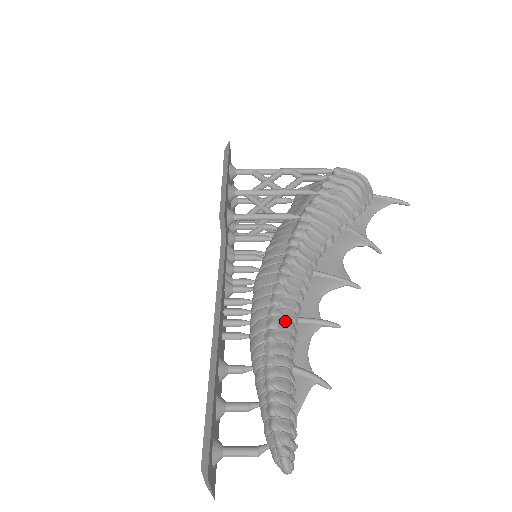
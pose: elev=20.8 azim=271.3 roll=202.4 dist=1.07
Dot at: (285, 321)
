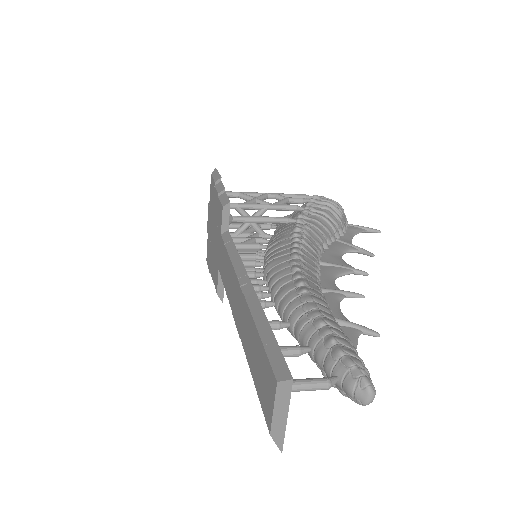
Dot at: (312, 284)
